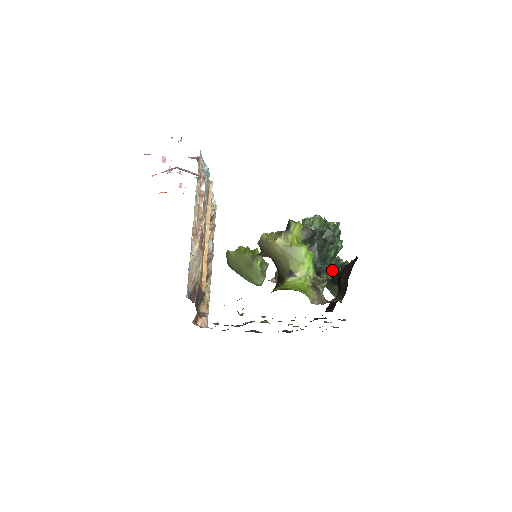
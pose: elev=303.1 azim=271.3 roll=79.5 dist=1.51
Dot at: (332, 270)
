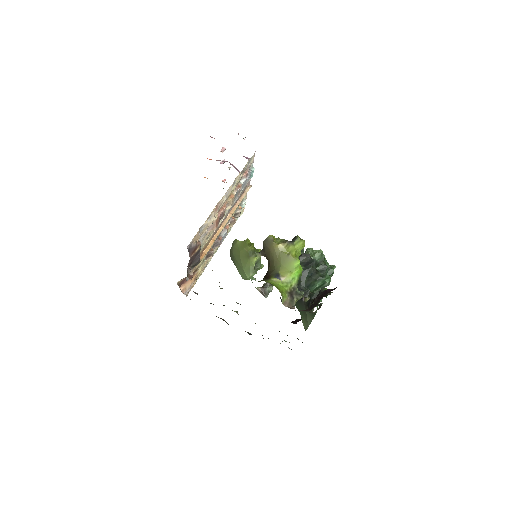
Dot at: (311, 297)
